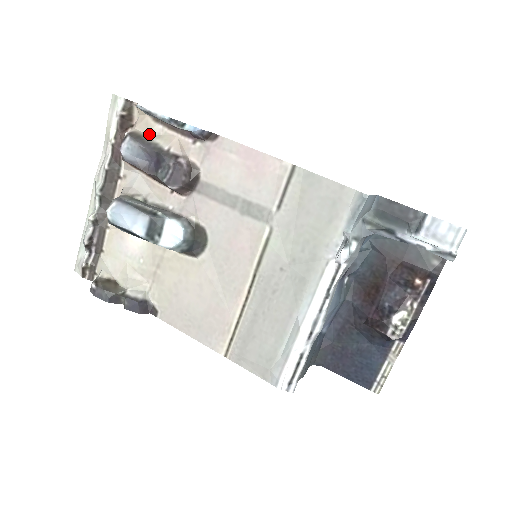
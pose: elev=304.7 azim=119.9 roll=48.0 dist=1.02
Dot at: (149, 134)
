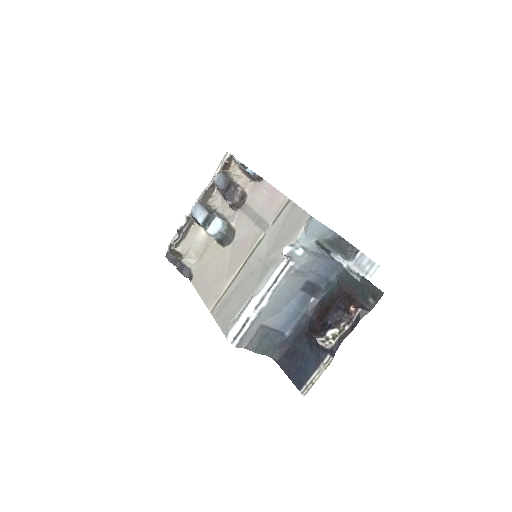
Dot at: (233, 174)
